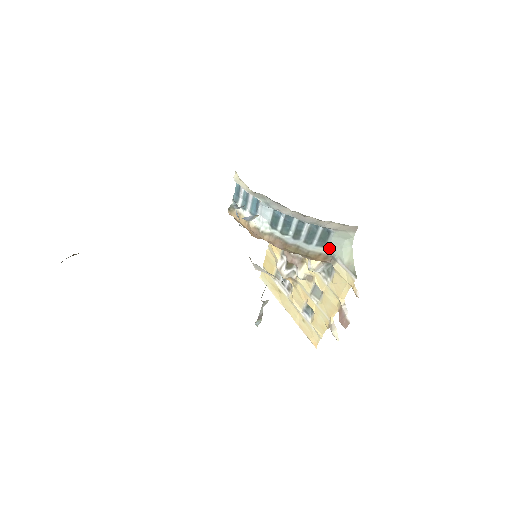
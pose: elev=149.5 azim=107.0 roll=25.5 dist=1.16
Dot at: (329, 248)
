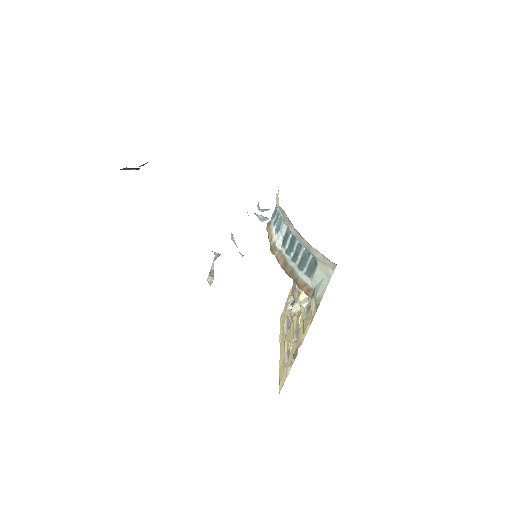
Dot at: (313, 280)
